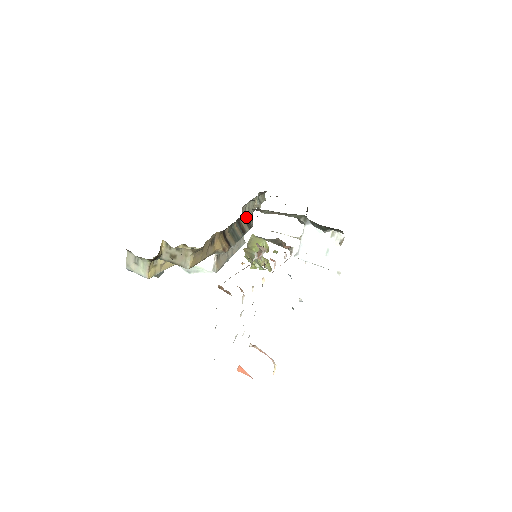
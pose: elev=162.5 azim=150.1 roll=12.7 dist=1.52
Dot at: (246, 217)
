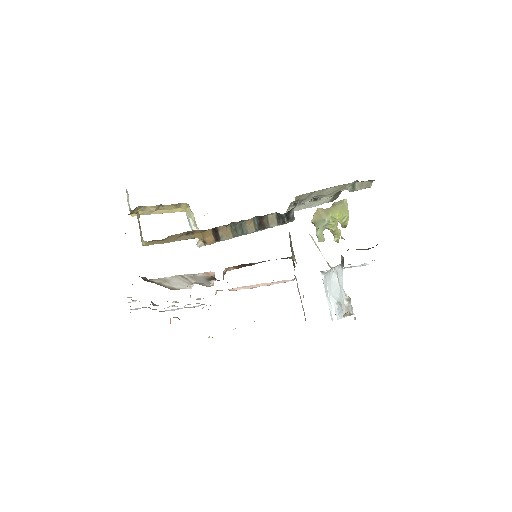
Dot at: (280, 214)
